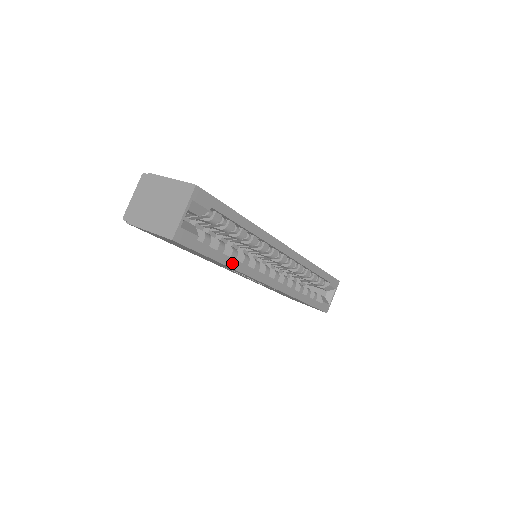
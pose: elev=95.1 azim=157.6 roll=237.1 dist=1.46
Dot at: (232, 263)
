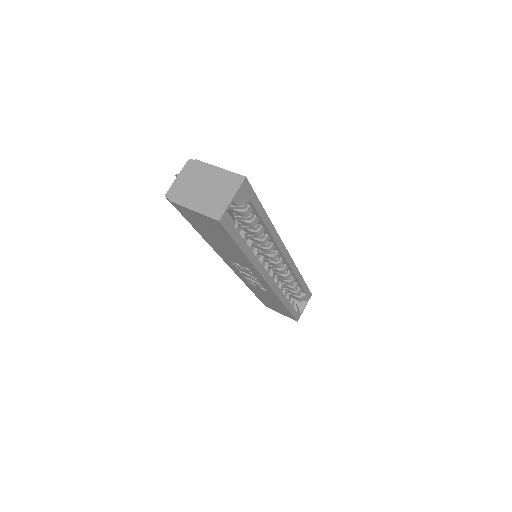
Dot at: (250, 255)
